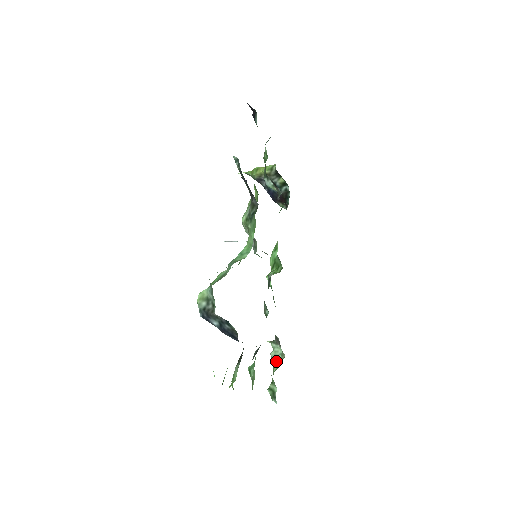
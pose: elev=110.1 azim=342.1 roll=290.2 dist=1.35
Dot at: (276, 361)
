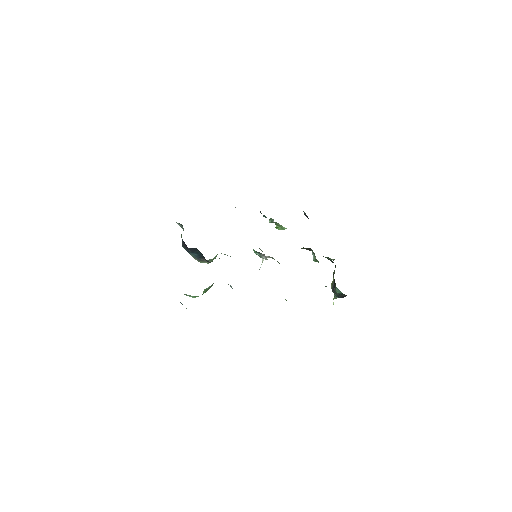
Dot at: occluded
